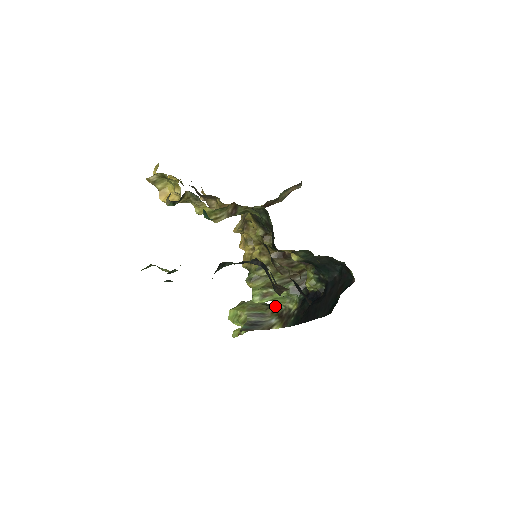
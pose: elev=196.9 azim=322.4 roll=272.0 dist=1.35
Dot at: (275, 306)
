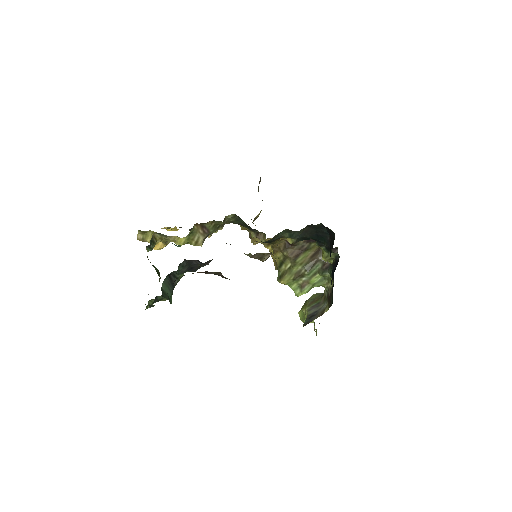
Dot at: (325, 291)
